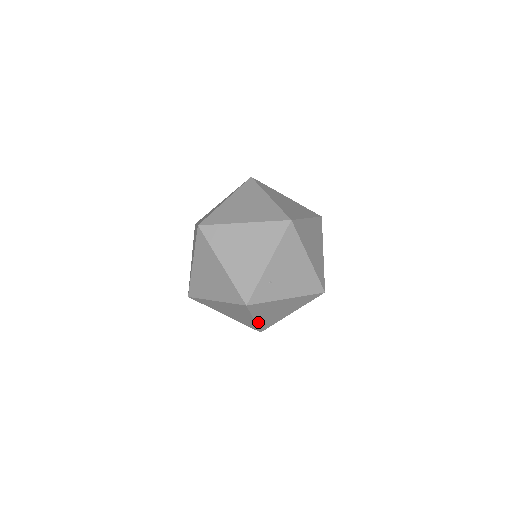
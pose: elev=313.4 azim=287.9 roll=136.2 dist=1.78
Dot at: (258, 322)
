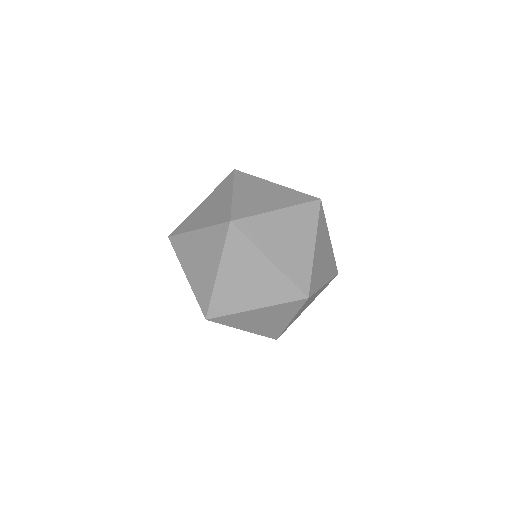
Dot at: occluded
